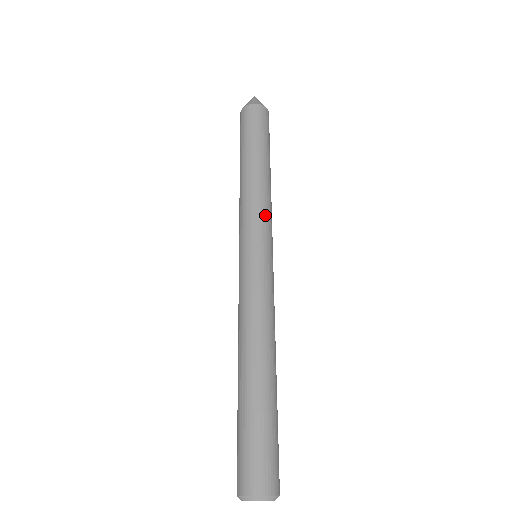
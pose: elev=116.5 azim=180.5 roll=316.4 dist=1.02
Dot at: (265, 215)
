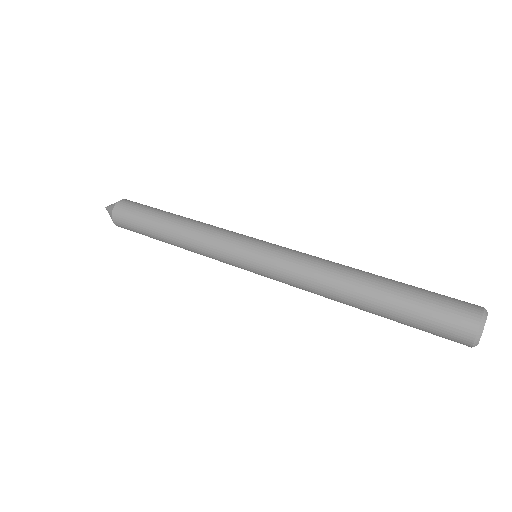
Dot at: (226, 230)
